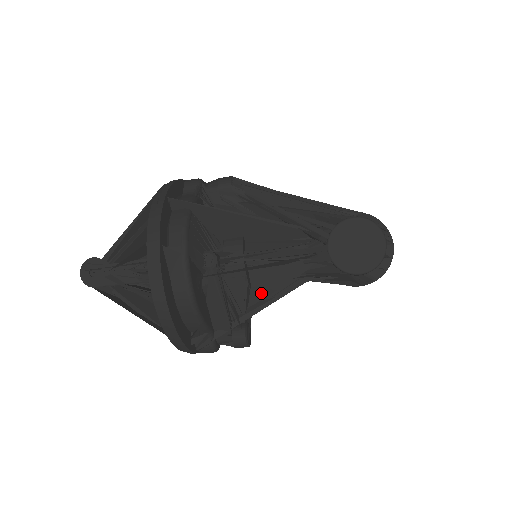
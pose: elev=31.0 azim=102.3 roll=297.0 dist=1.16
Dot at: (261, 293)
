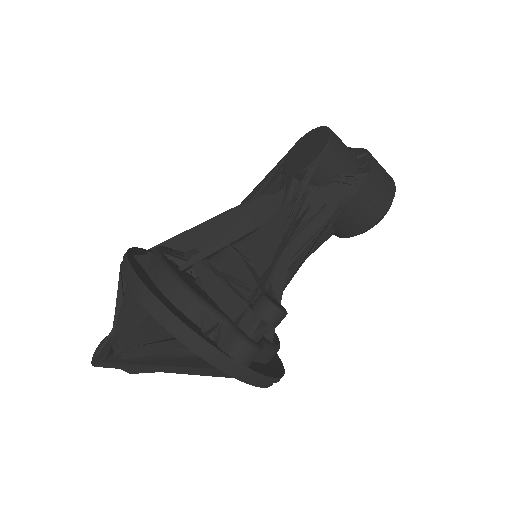
Dot at: (265, 262)
